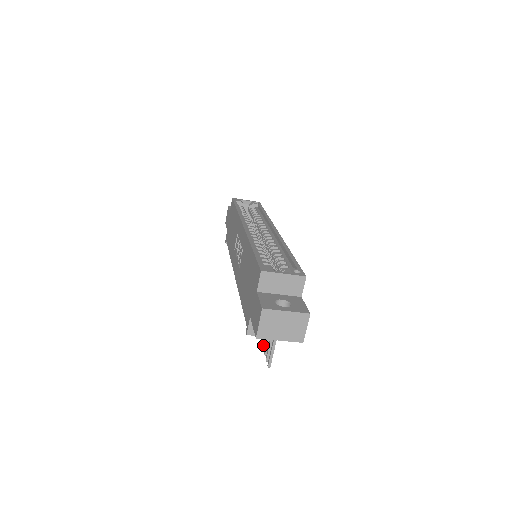
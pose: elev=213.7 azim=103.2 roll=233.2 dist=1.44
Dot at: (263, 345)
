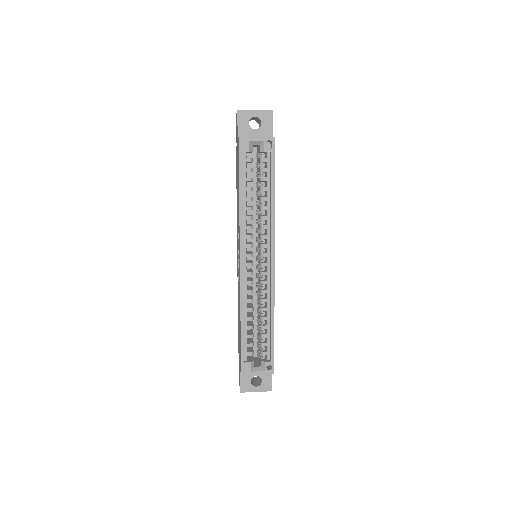
Dot at: occluded
